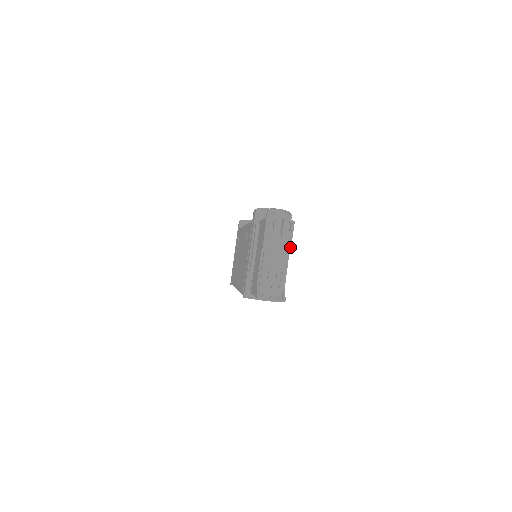
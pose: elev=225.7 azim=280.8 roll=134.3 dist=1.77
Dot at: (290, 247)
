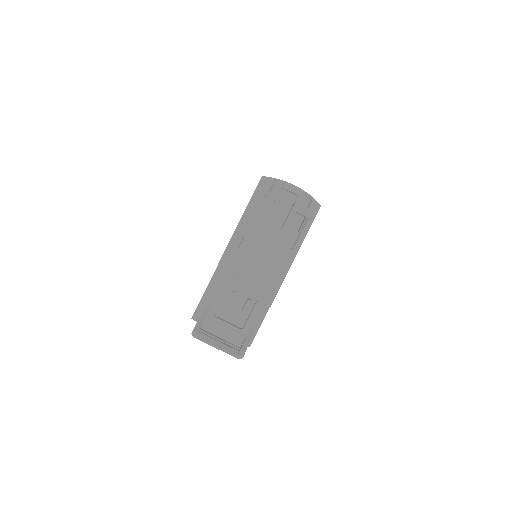
Dot at: (287, 261)
